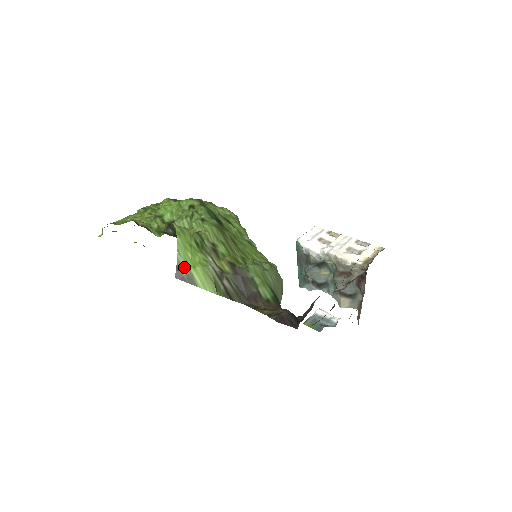
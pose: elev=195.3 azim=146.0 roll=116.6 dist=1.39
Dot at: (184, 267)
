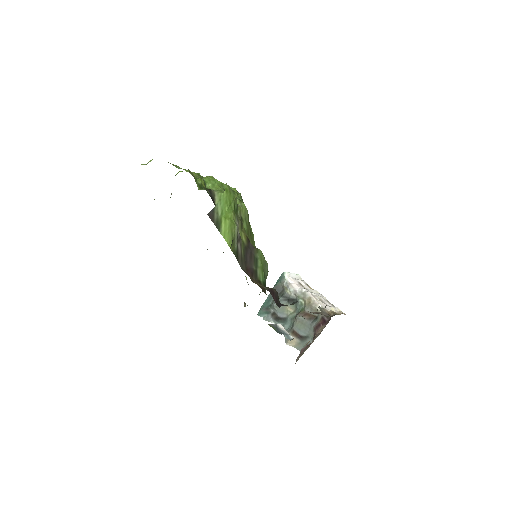
Dot at: (219, 213)
